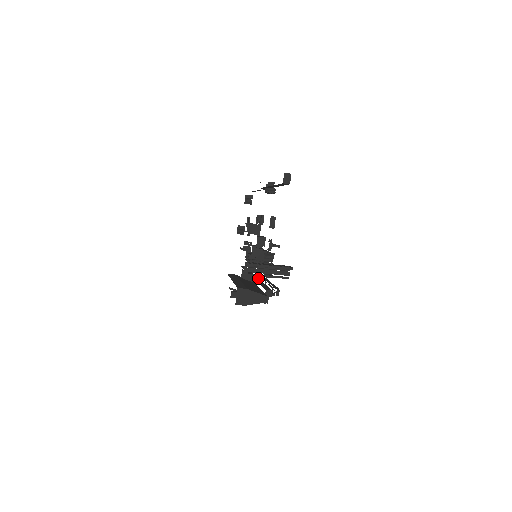
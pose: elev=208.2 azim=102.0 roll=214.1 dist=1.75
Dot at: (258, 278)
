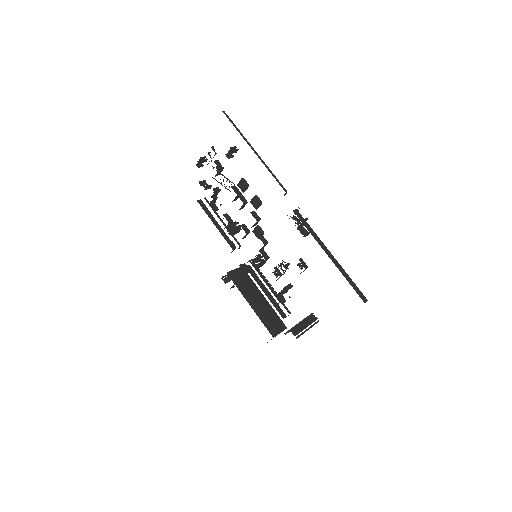
Dot at: (249, 266)
